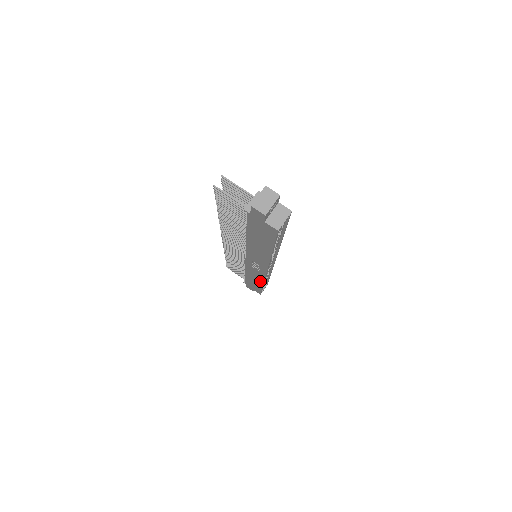
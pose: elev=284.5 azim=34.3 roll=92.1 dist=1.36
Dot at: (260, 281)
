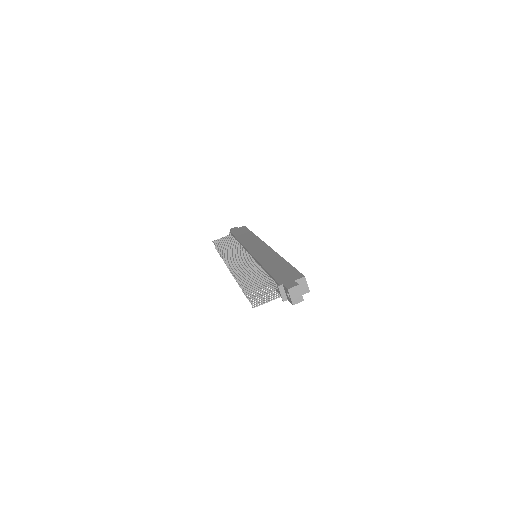
Dot at: occluded
